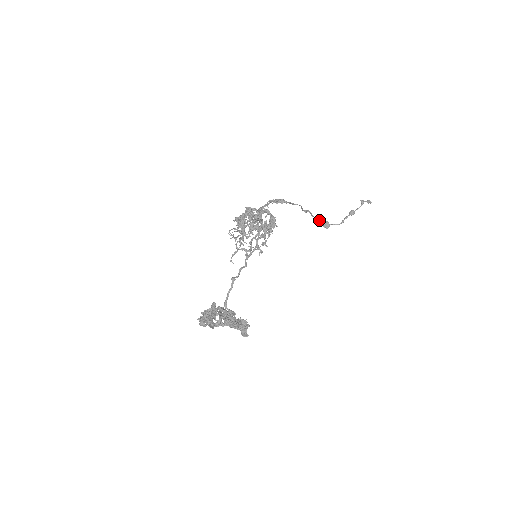
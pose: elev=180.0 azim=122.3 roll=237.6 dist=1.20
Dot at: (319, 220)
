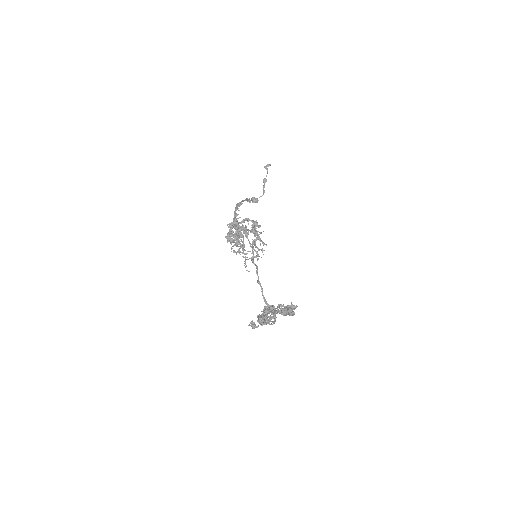
Dot at: occluded
